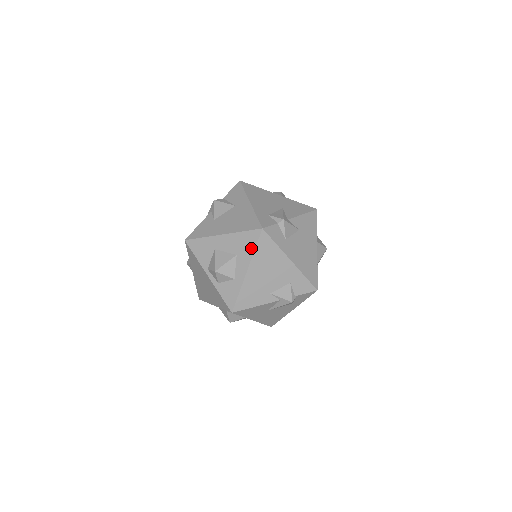
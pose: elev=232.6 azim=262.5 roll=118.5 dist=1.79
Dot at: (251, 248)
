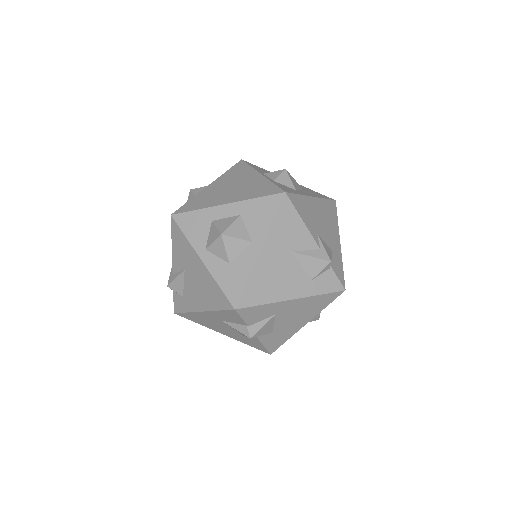
Dot at: (321, 196)
